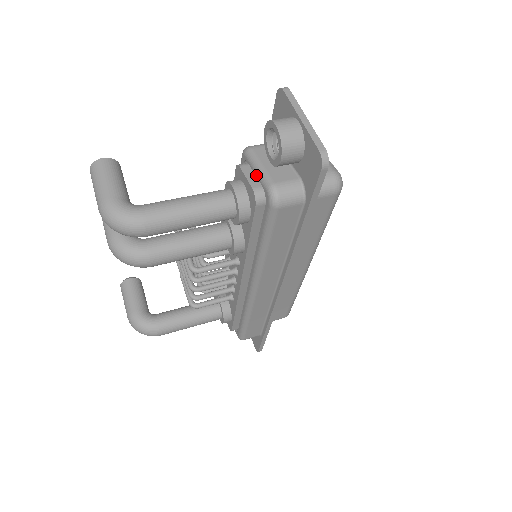
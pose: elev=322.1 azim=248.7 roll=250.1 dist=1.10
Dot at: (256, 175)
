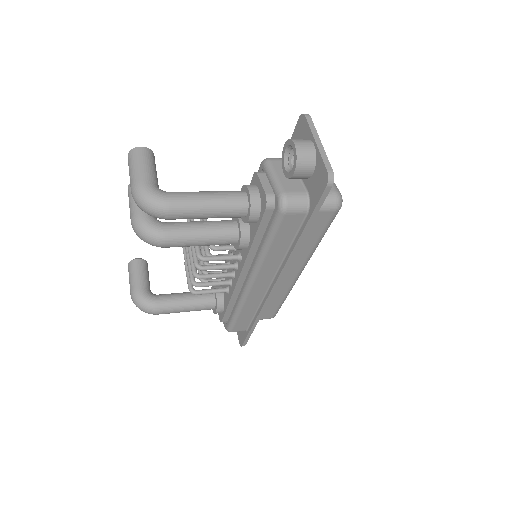
Dot at: (270, 183)
